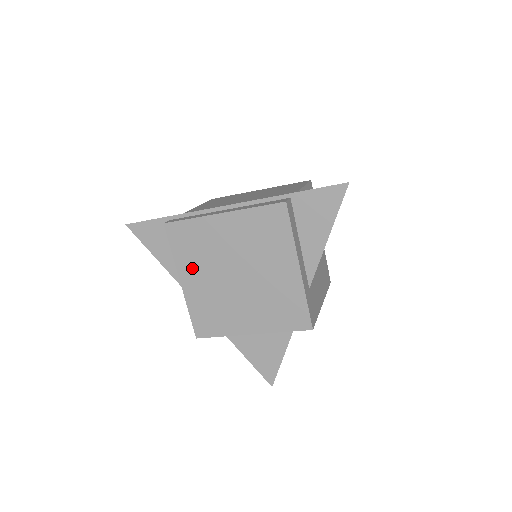
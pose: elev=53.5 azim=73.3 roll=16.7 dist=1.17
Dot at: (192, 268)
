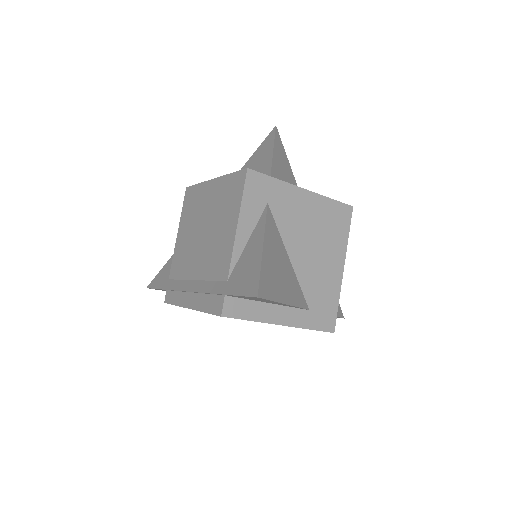
Dot at: occluded
